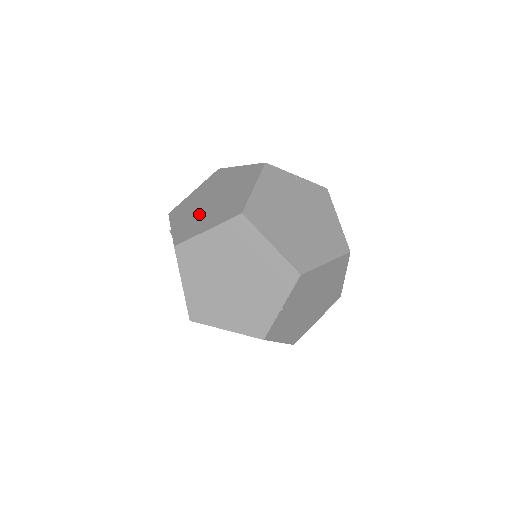
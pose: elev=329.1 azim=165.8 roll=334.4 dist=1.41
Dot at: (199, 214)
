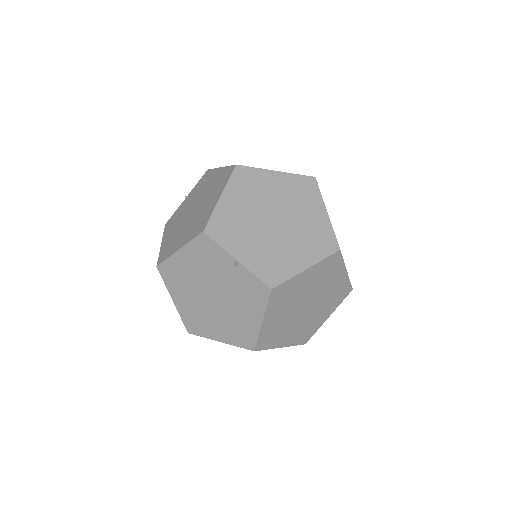
Dot at: (271, 242)
